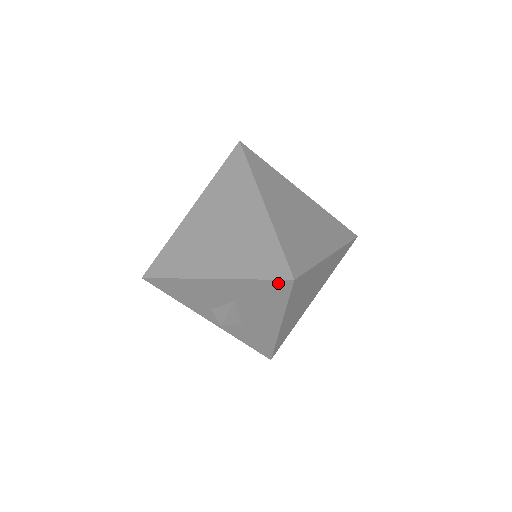
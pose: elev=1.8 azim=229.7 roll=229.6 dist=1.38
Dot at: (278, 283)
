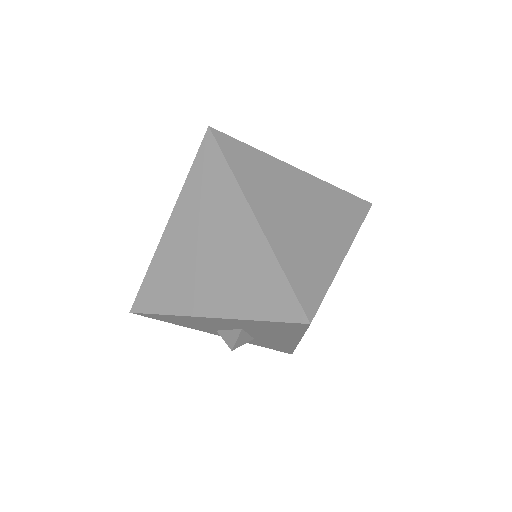
Dot at: (291, 324)
